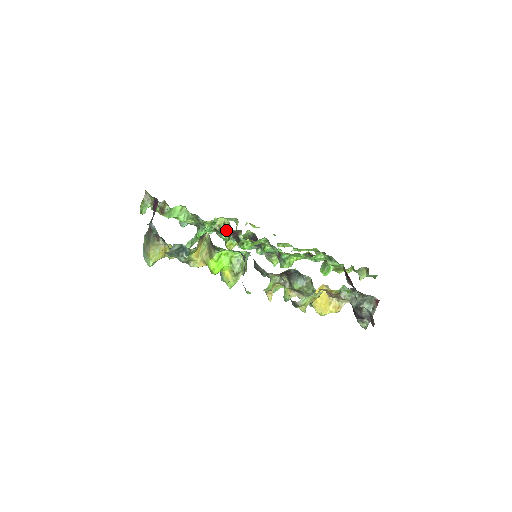
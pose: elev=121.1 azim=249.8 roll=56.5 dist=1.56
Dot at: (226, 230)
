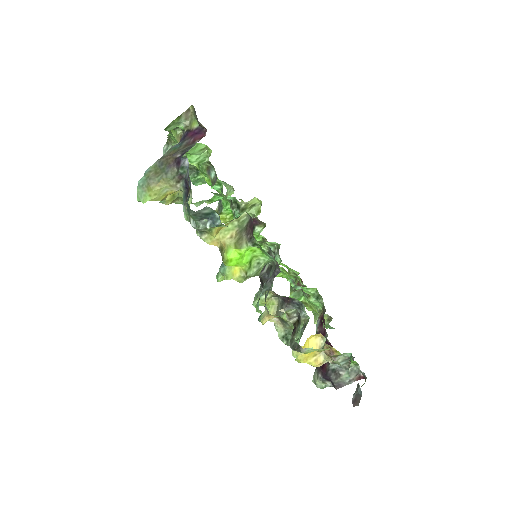
Dot at: (250, 213)
